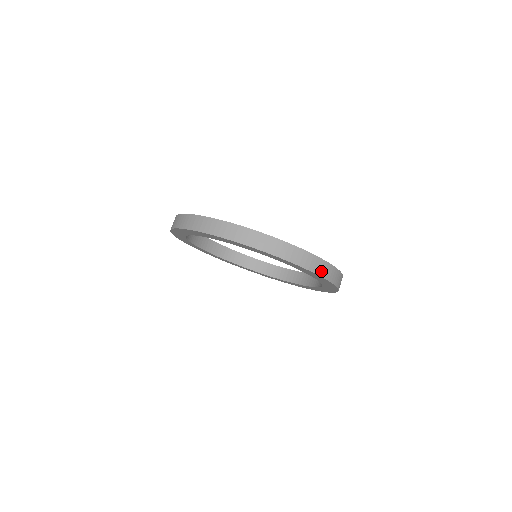
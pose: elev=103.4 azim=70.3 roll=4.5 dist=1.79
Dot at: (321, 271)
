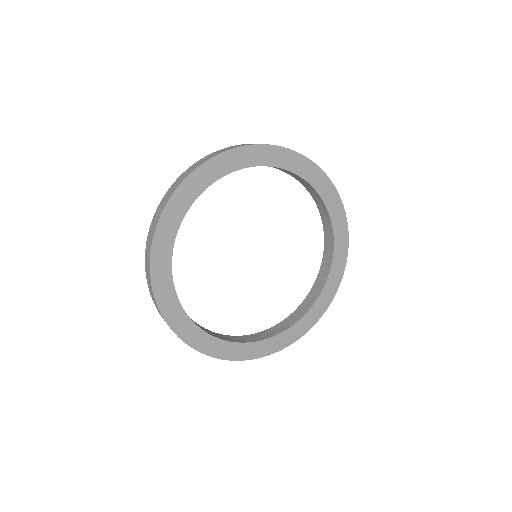
Dot at: (306, 159)
